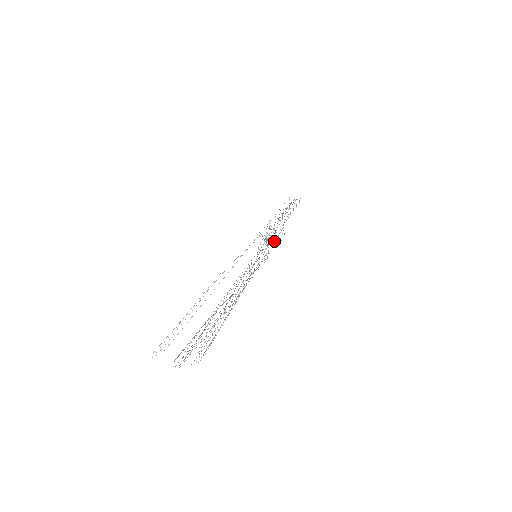
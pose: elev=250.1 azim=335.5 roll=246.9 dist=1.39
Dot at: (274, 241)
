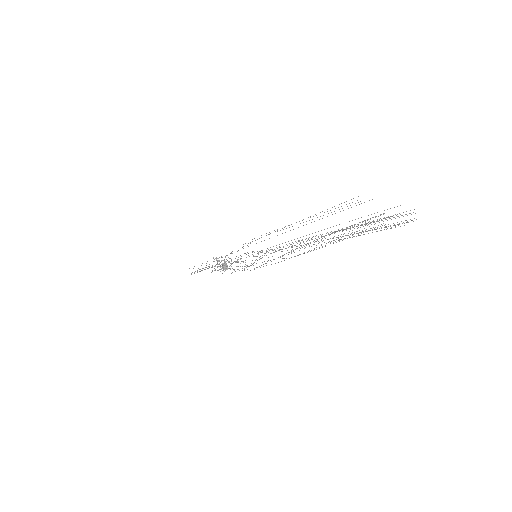
Dot at: occluded
